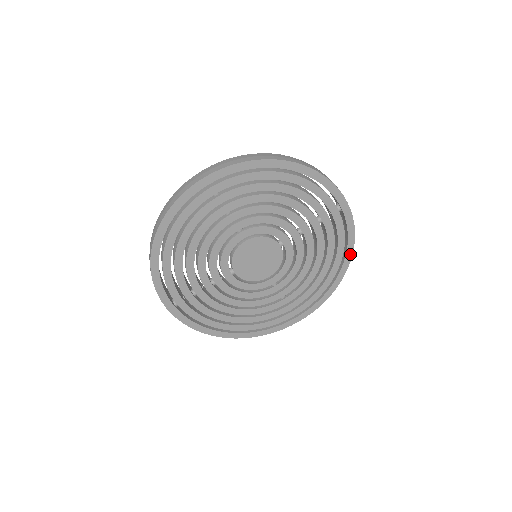
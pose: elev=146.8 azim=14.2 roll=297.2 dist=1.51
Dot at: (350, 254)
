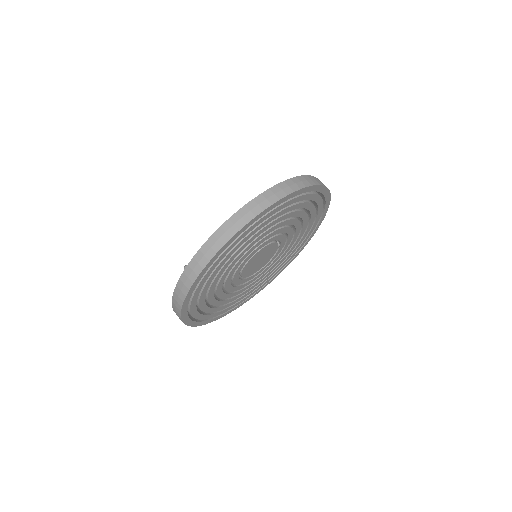
Dot at: (302, 249)
